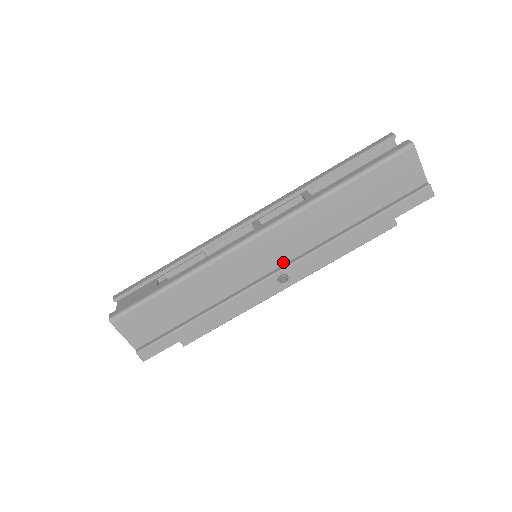
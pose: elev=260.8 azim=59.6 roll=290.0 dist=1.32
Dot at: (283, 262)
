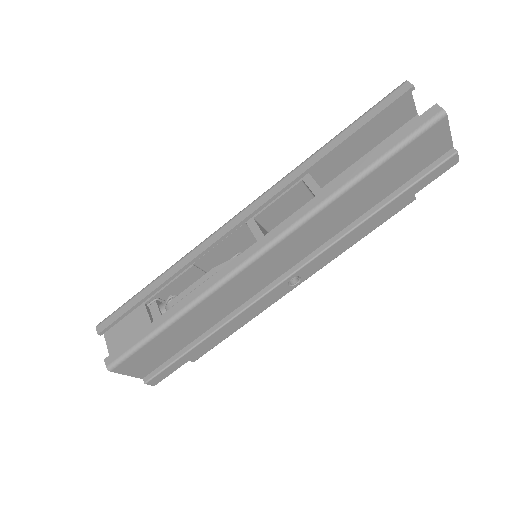
Dot at: (292, 265)
